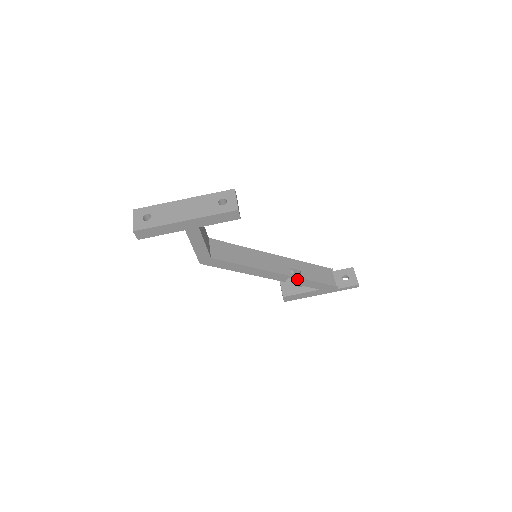
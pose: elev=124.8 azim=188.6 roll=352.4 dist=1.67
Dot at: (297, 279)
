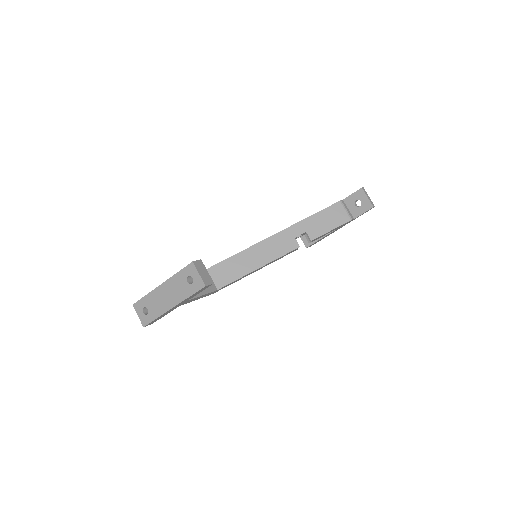
Dot at: (308, 238)
